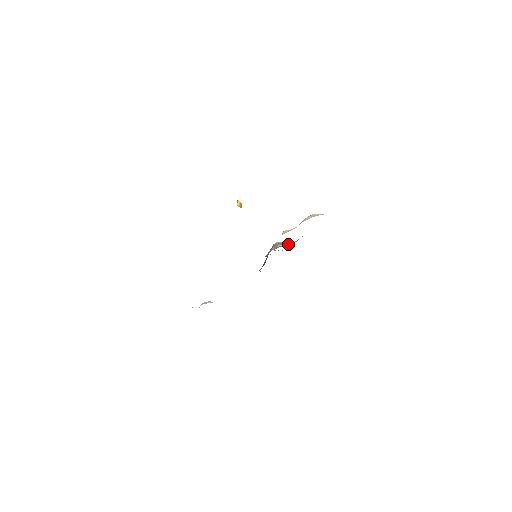
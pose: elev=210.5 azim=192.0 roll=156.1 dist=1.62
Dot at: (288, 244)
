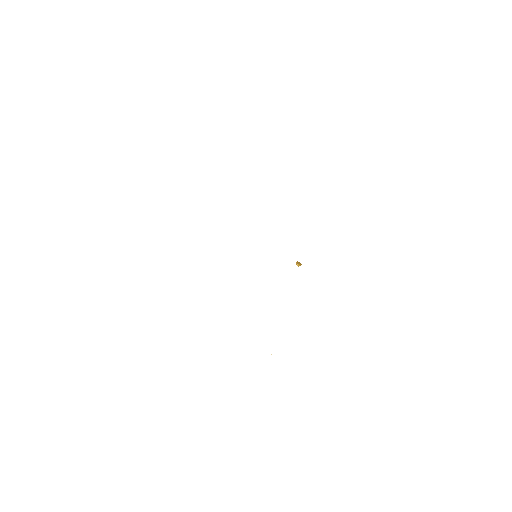
Dot at: occluded
